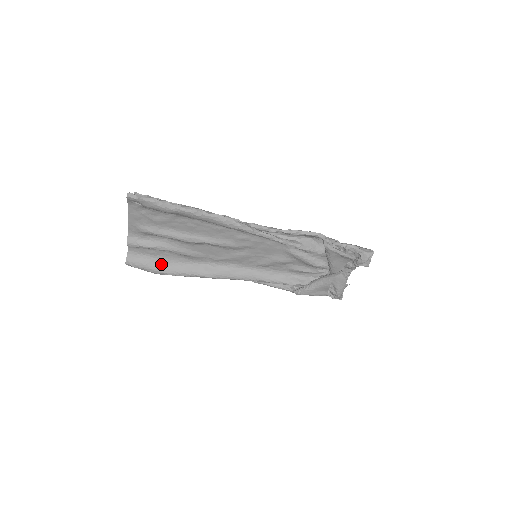
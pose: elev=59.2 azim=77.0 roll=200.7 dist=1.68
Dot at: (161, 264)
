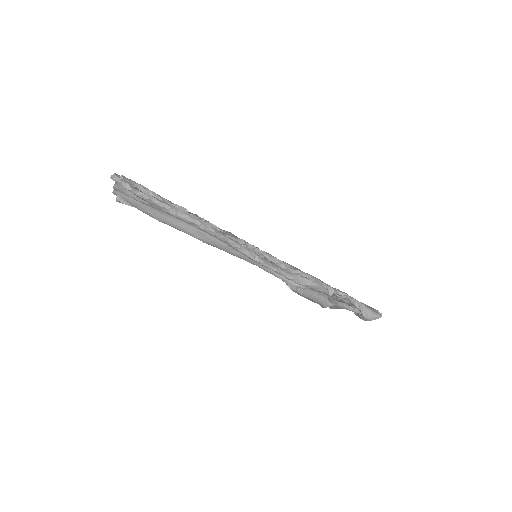
Dot at: (152, 209)
